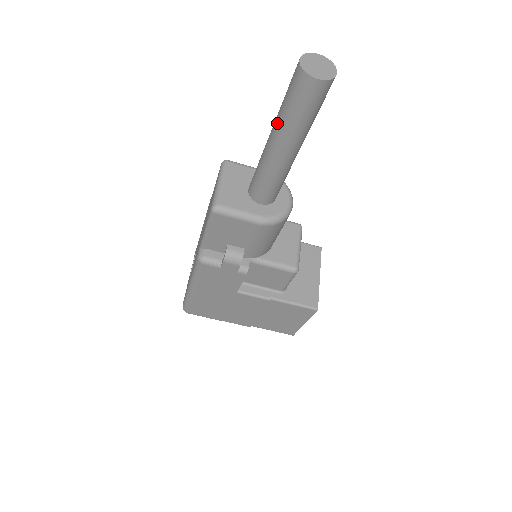
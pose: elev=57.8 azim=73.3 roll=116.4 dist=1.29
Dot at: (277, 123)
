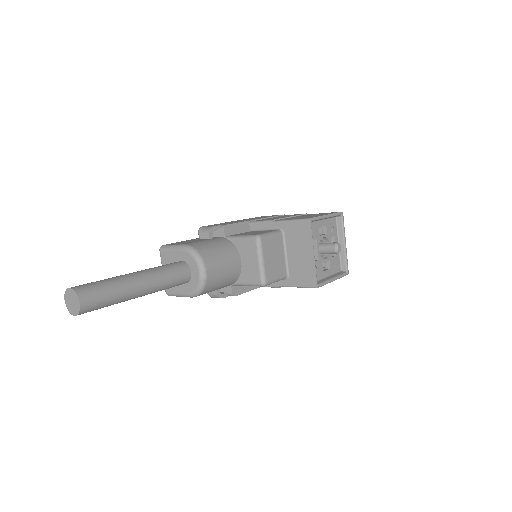
Dot at: occluded
